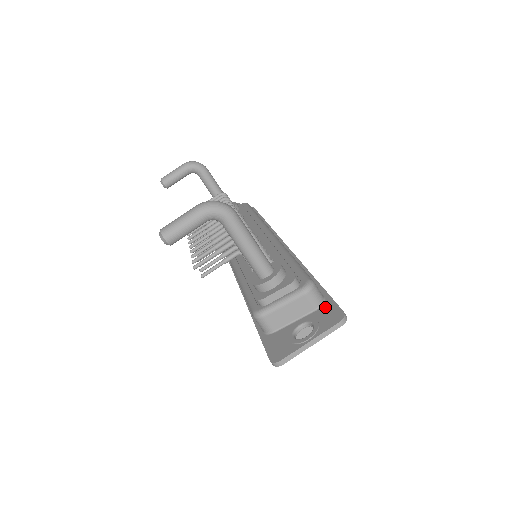
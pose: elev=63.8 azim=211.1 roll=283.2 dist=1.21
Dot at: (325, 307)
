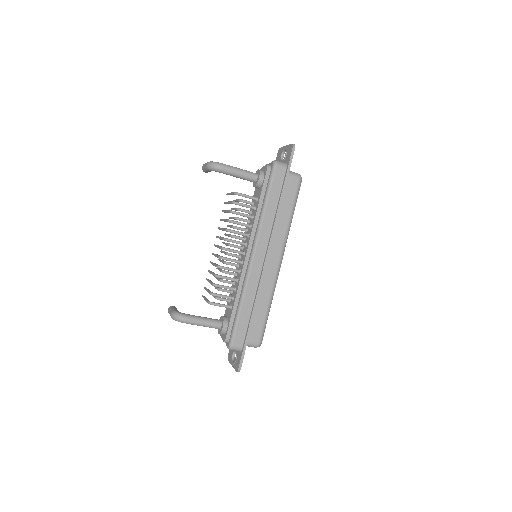
Dot at: (239, 355)
